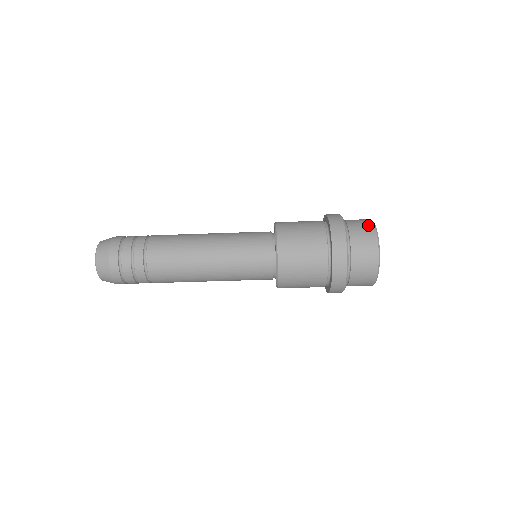
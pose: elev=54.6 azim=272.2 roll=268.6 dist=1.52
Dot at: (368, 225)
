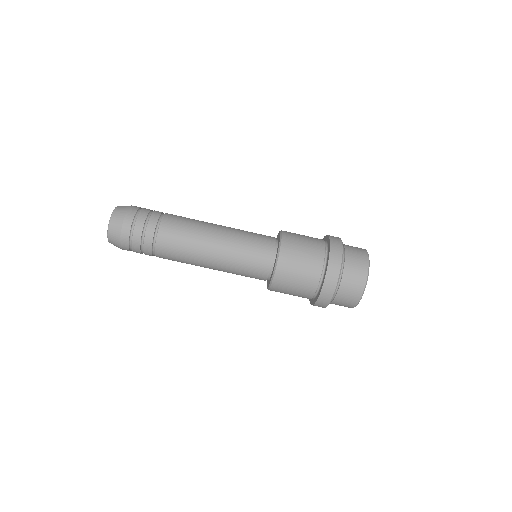
Dot at: (363, 263)
